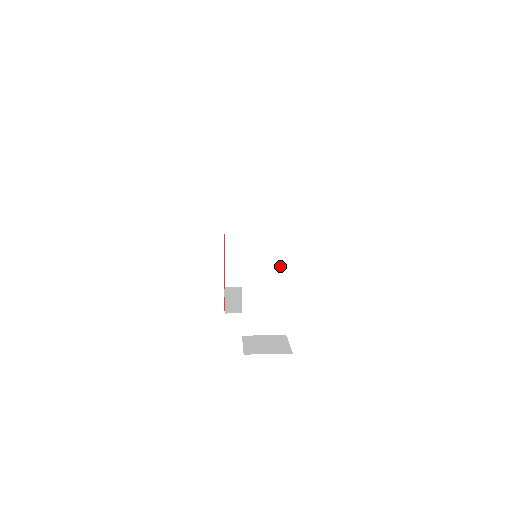
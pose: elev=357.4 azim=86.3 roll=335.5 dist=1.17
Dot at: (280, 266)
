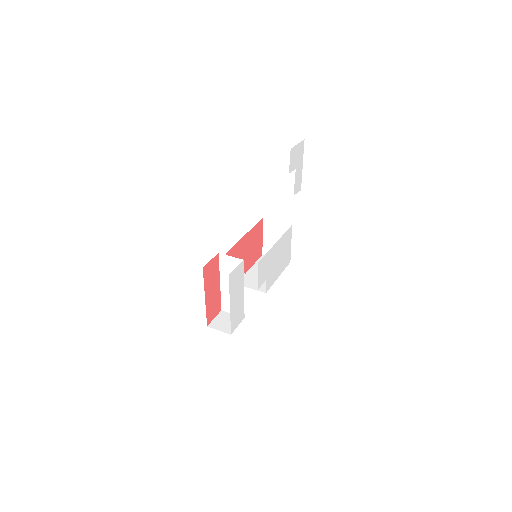
Dot at: occluded
